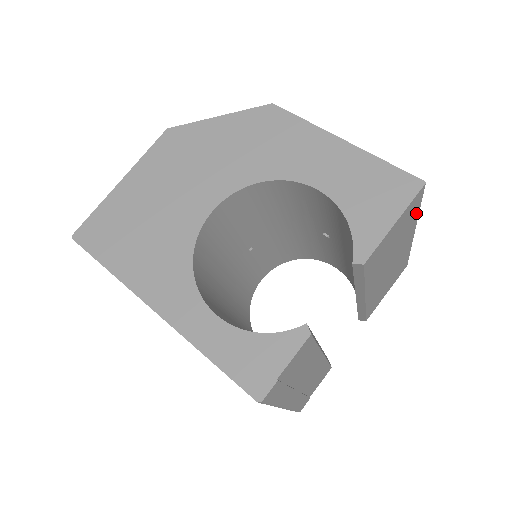
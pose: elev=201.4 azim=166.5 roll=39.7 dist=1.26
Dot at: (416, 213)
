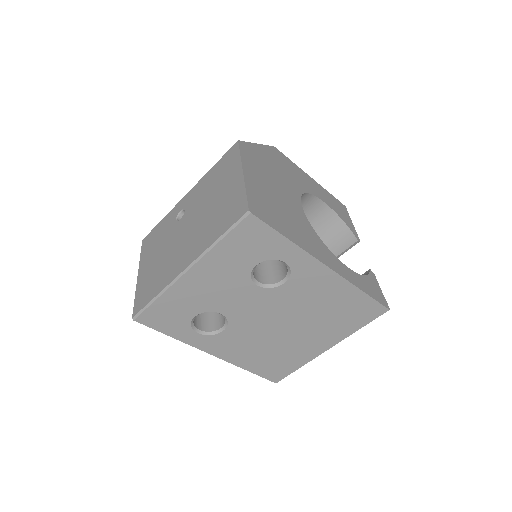
Dot at: occluded
